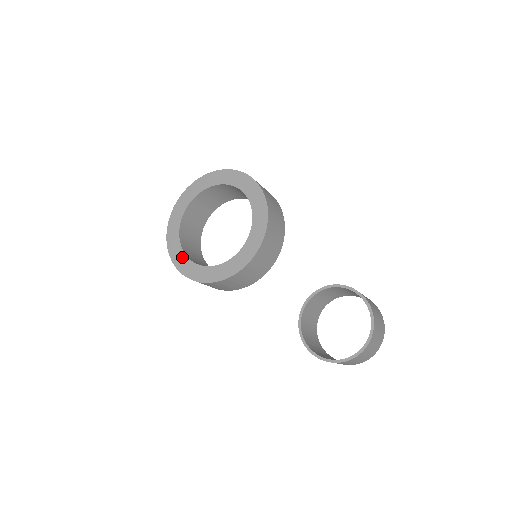
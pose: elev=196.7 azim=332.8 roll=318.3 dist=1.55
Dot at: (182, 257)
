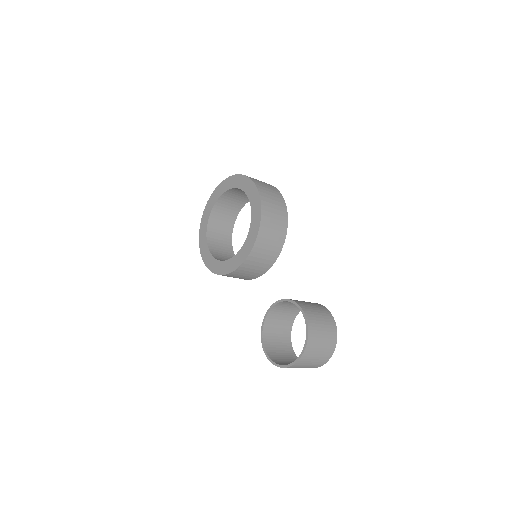
Dot at: (206, 248)
